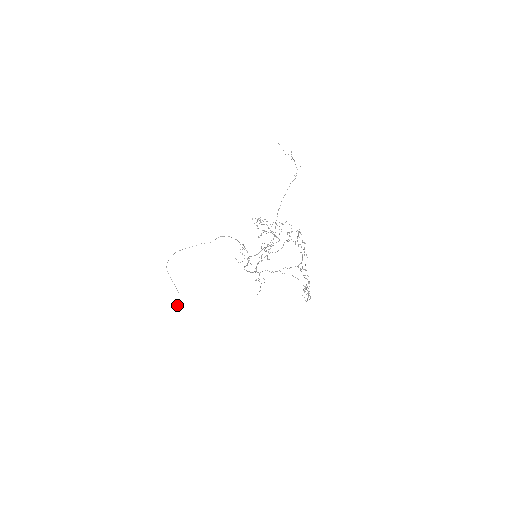
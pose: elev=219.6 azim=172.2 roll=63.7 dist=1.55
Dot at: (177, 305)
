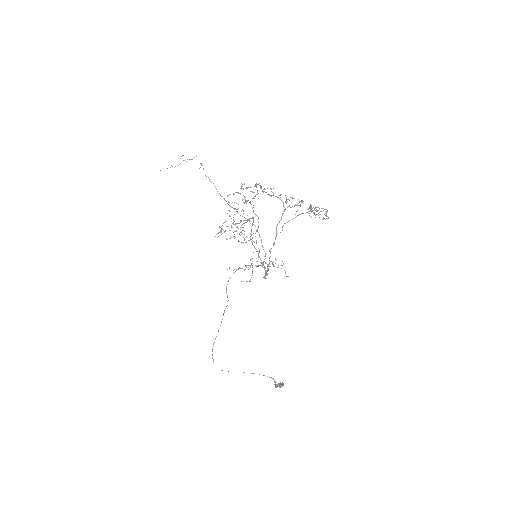
Dot at: (280, 385)
